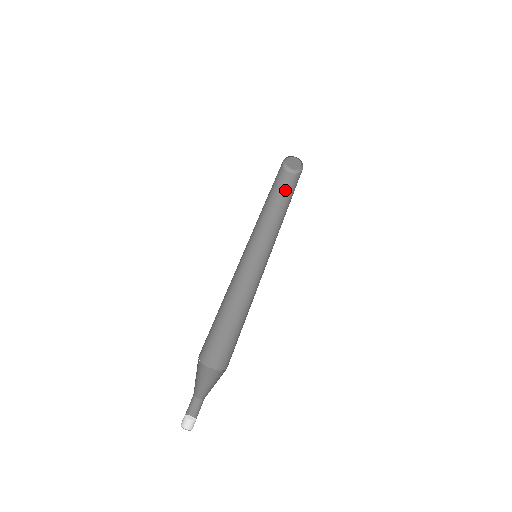
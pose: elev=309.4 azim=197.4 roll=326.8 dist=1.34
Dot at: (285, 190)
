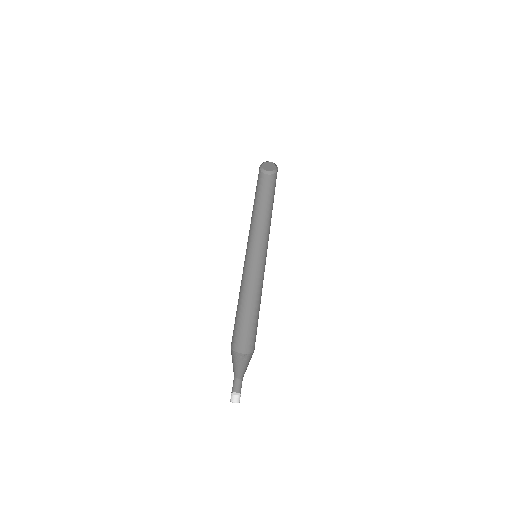
Dot at: (262, 190)
